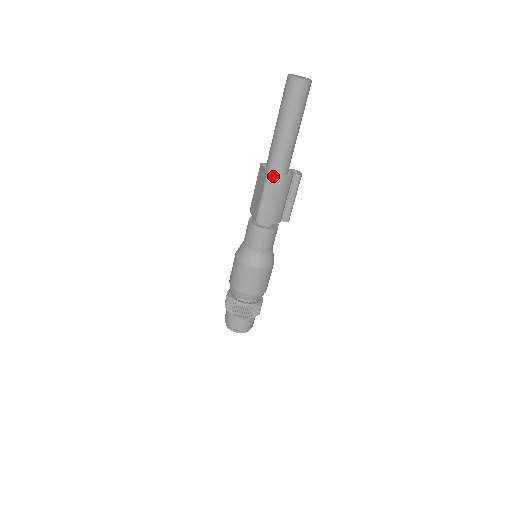
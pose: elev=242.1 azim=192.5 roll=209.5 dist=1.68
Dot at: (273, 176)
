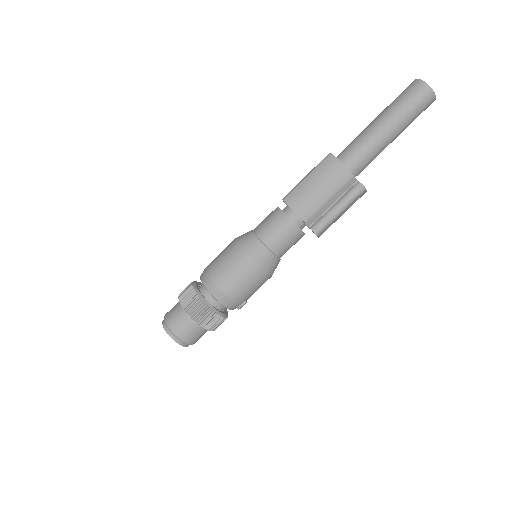
Dot at: (332, 158)
